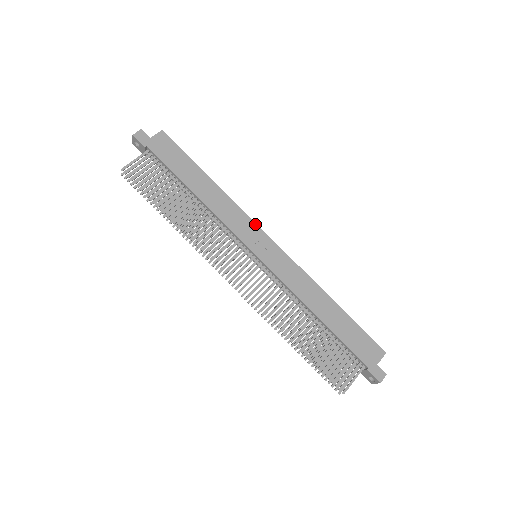
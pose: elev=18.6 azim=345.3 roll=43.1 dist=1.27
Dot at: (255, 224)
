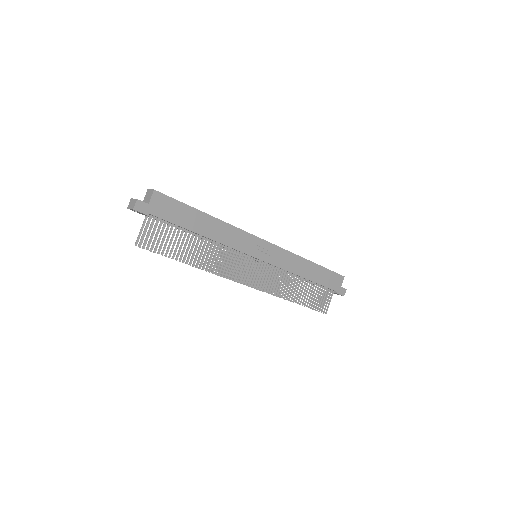
Dot at: (251, 235)
